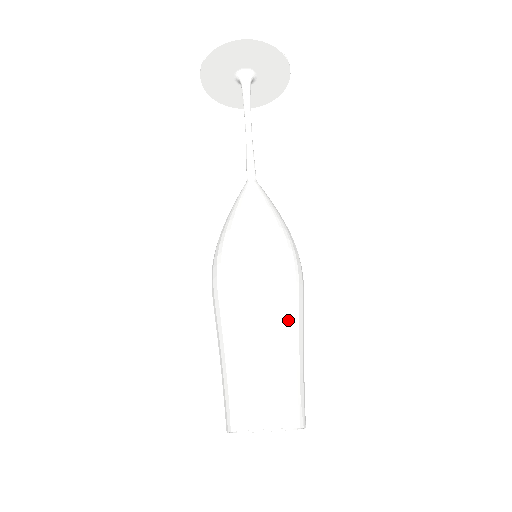
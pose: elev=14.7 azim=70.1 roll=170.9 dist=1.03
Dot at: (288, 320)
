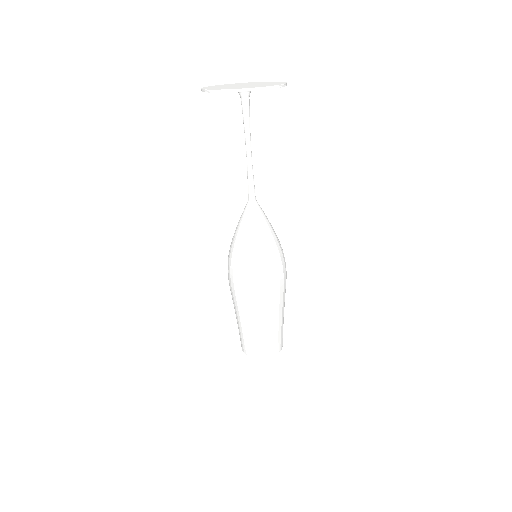
Dot at: (265, 313)
